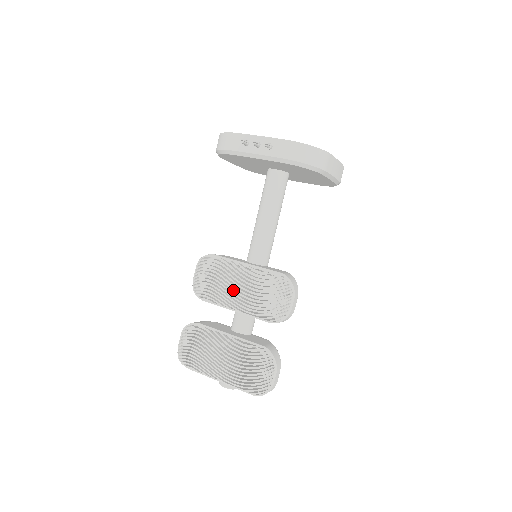
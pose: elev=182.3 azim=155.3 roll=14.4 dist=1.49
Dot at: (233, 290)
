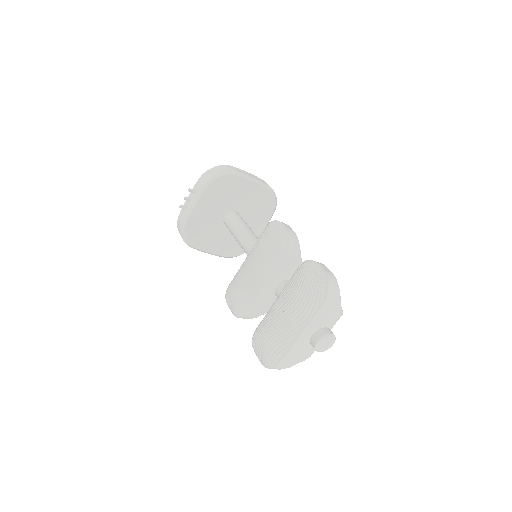
Dot at: (251, 274)
